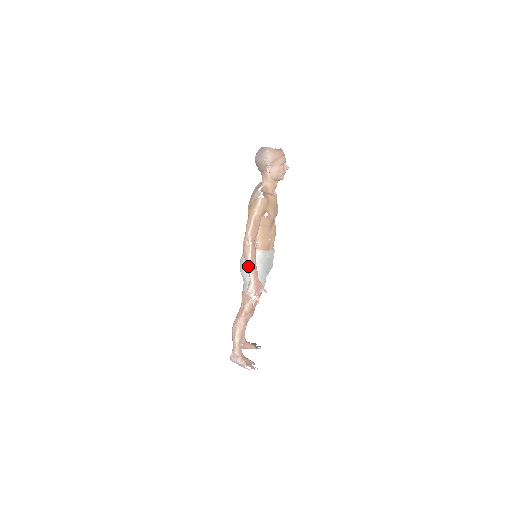
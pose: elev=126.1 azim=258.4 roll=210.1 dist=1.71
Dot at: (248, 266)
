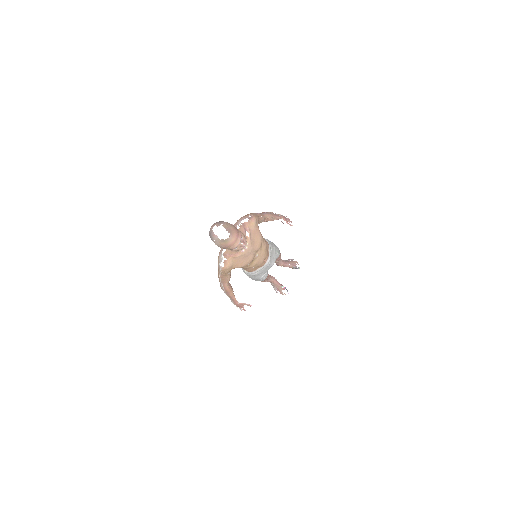
Dot at: occluded
